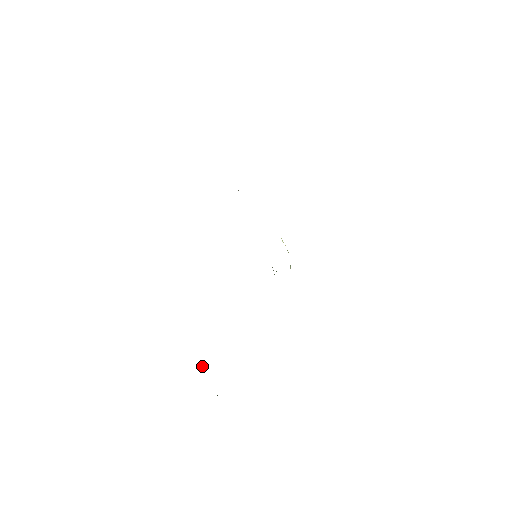
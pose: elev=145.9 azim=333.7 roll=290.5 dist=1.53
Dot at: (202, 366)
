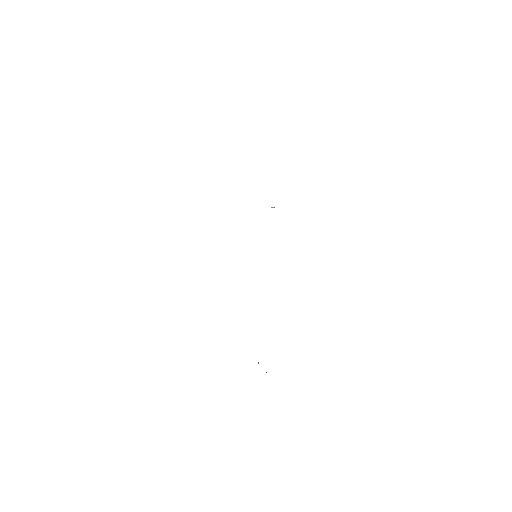
Dot at: occluded
